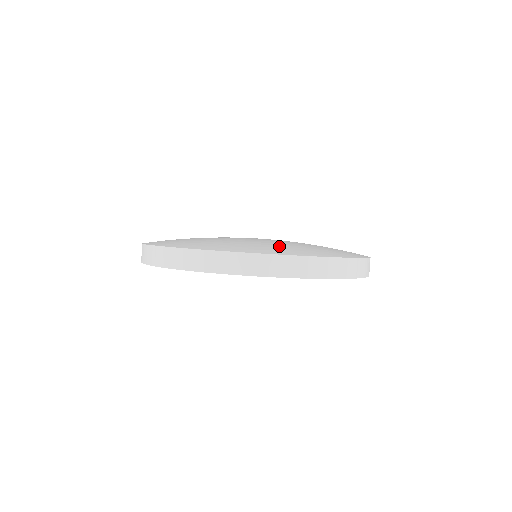
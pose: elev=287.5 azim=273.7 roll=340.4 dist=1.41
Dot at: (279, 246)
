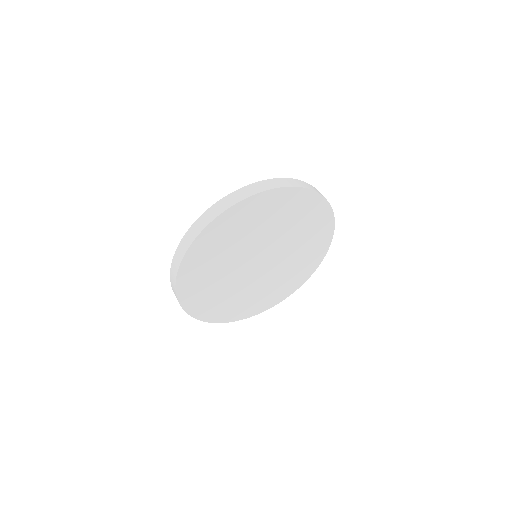
Dot at: occluded
